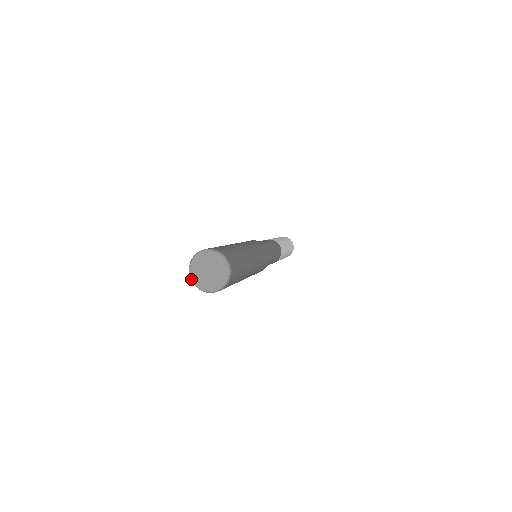
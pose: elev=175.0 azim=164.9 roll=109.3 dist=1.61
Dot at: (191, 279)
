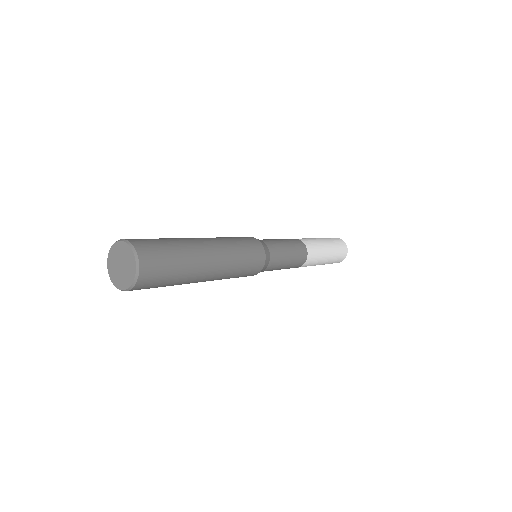
Dot at: (114, 285)
